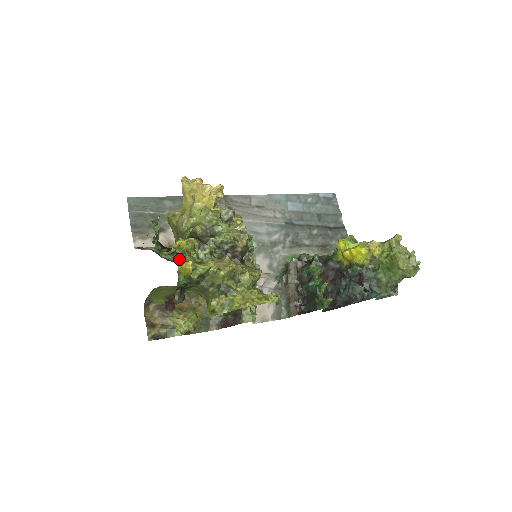
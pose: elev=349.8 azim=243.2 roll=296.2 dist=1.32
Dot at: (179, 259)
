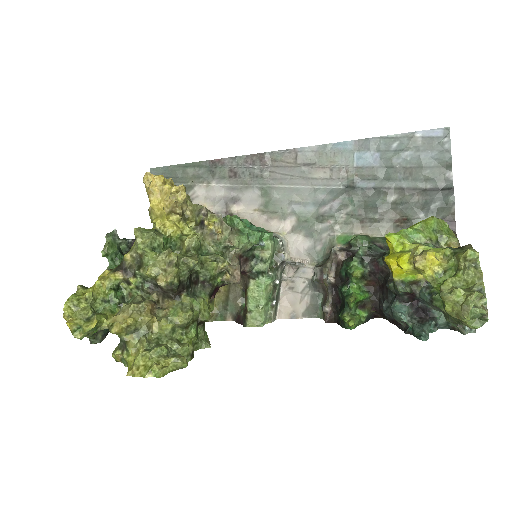
Dot at: (64, 317)
